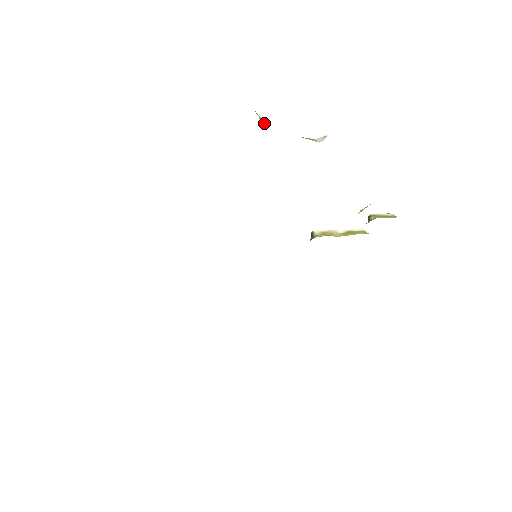
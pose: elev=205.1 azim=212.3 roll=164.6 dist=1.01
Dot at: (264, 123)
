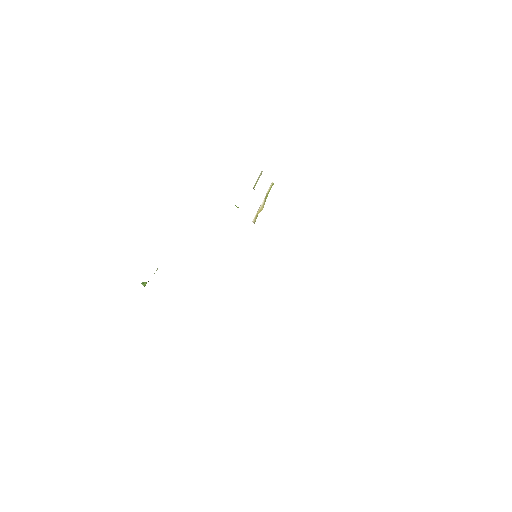
Dot at: (145, 285)
